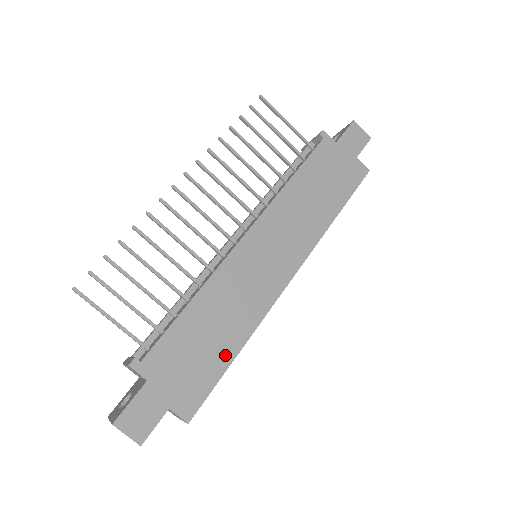
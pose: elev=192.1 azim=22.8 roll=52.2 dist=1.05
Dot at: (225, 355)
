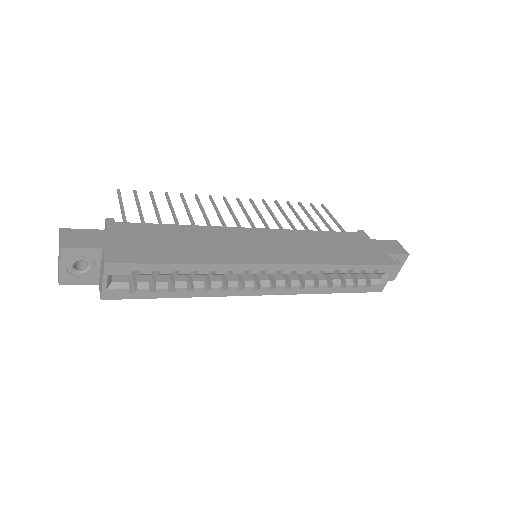
Dot at: (175, 257)
